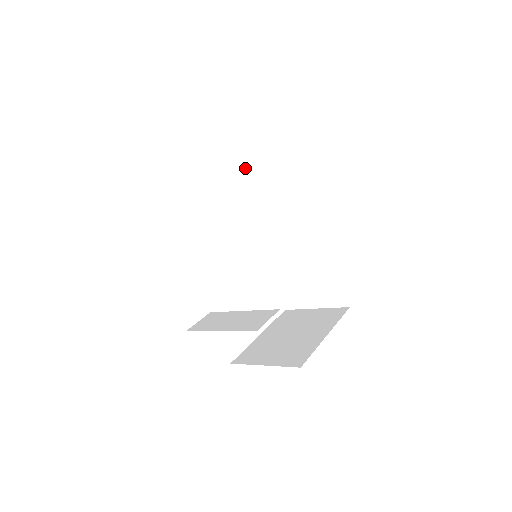
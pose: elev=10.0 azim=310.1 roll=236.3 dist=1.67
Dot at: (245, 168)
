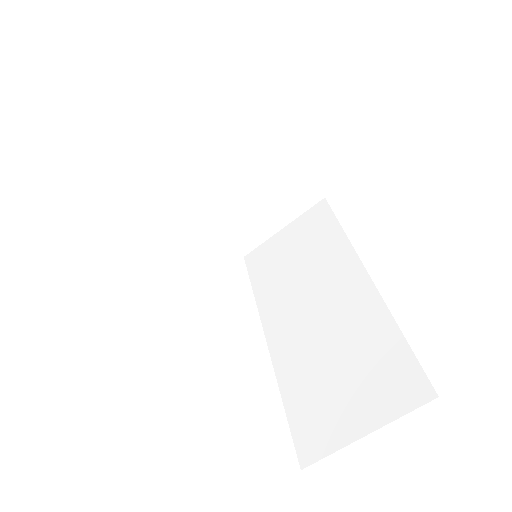
Dot at: (258, 258)
